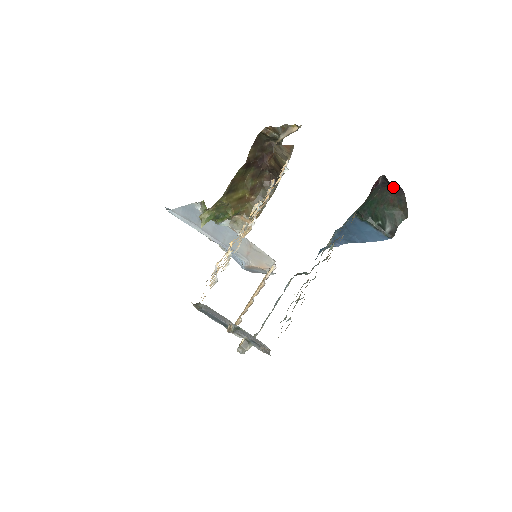
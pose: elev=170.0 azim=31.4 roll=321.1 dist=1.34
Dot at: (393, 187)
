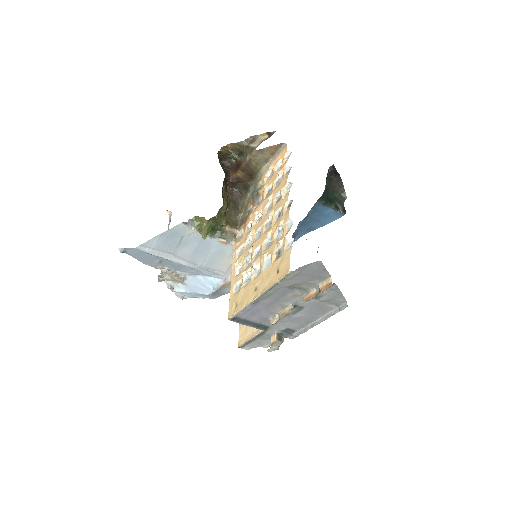
Dot at: (335, 175)
